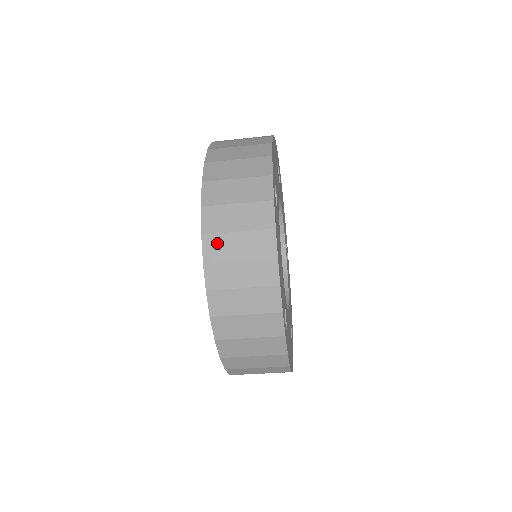
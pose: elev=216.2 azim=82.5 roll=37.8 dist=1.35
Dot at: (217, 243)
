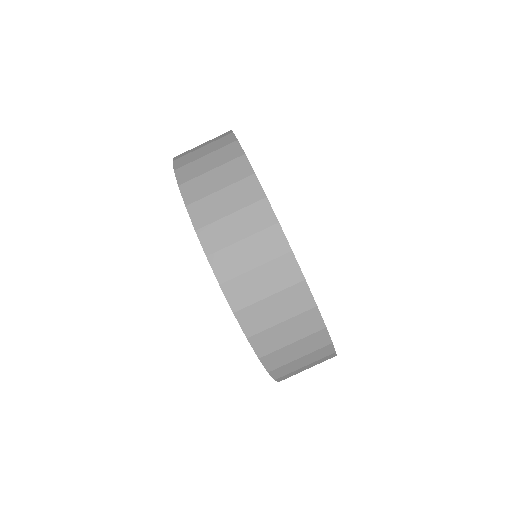
Dot at: (203, 207)
